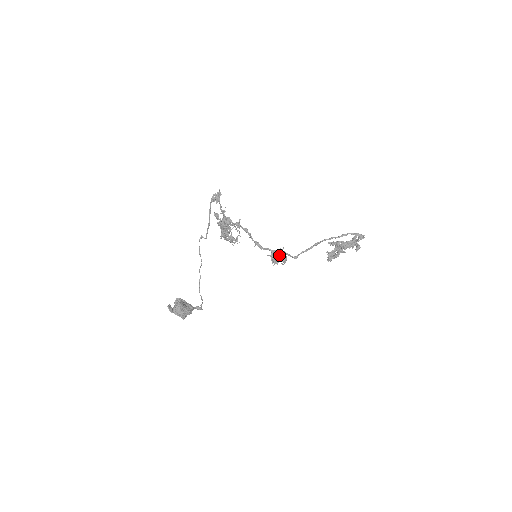
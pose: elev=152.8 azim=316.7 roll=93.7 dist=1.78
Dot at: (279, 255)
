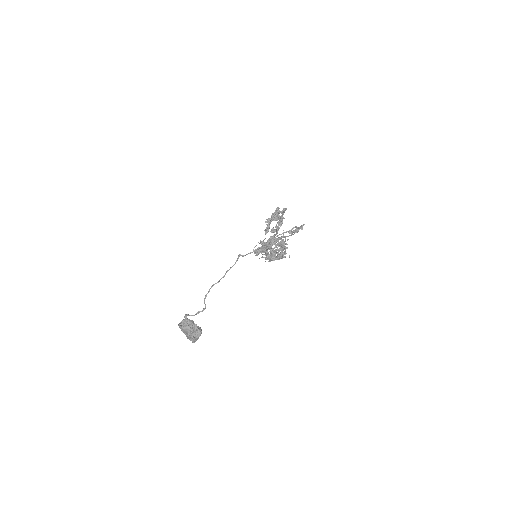
Dot at: occluded
